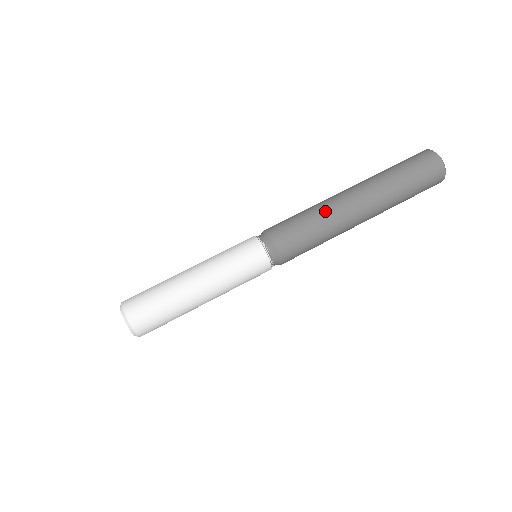
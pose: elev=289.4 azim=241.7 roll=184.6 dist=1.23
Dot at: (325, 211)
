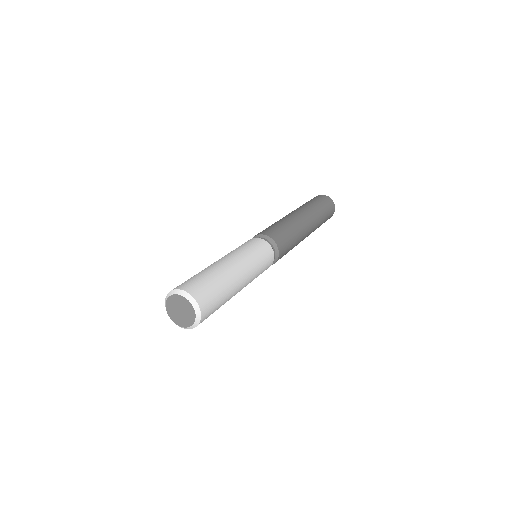
Dot at: (282, 219)
